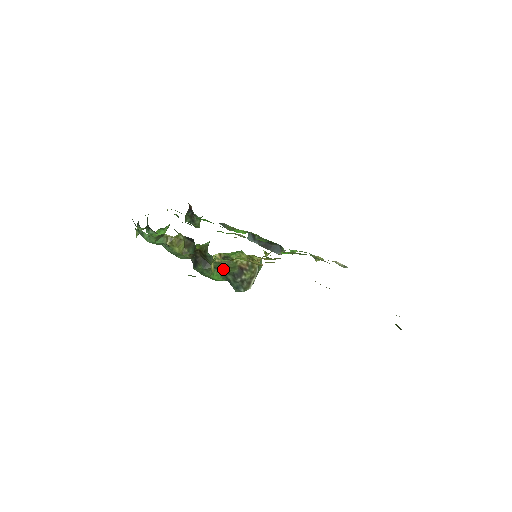
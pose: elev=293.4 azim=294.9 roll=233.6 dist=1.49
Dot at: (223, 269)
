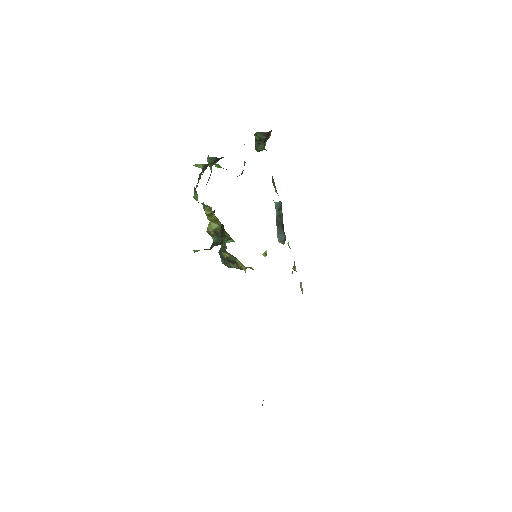
Dot at: occluded
